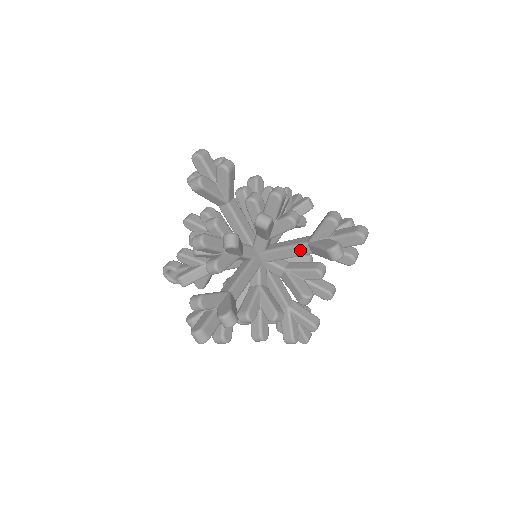
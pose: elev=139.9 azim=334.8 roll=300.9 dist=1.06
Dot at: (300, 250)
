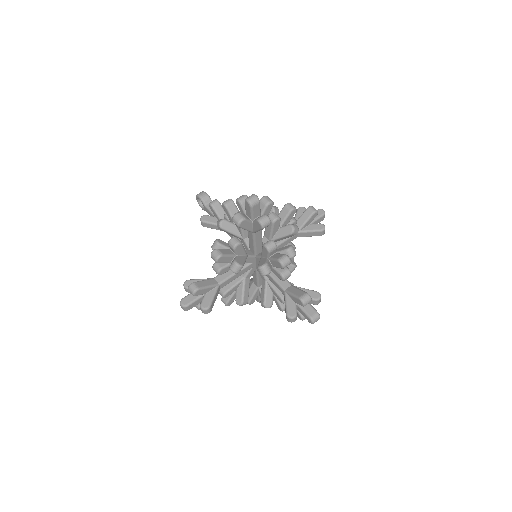
Dot at: (279, 287)
